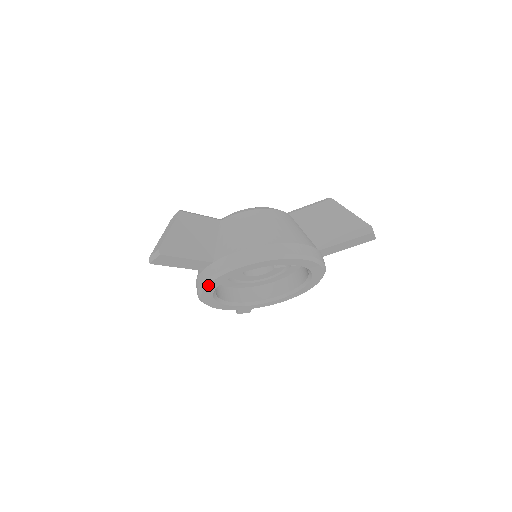
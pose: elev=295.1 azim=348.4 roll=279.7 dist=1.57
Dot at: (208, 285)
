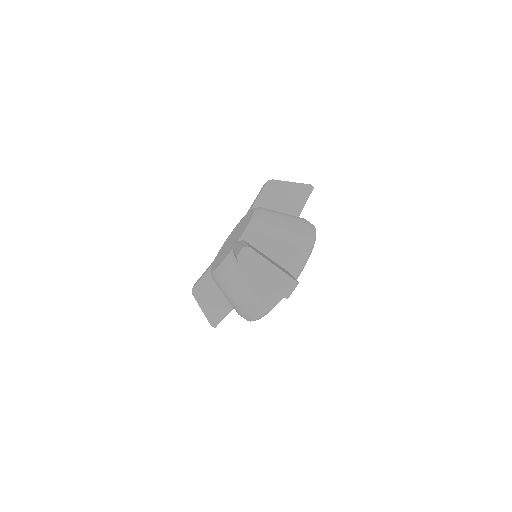
Dot at: occluded
